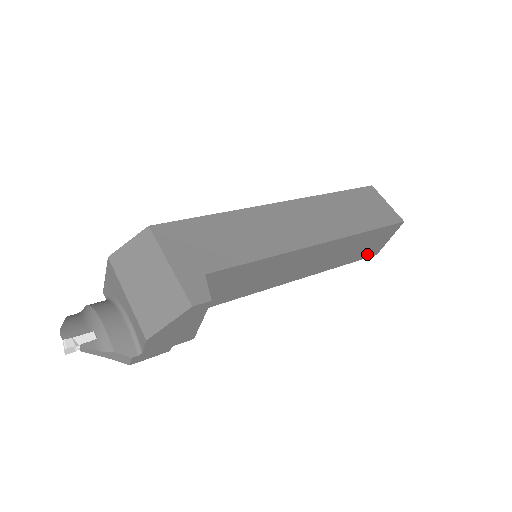
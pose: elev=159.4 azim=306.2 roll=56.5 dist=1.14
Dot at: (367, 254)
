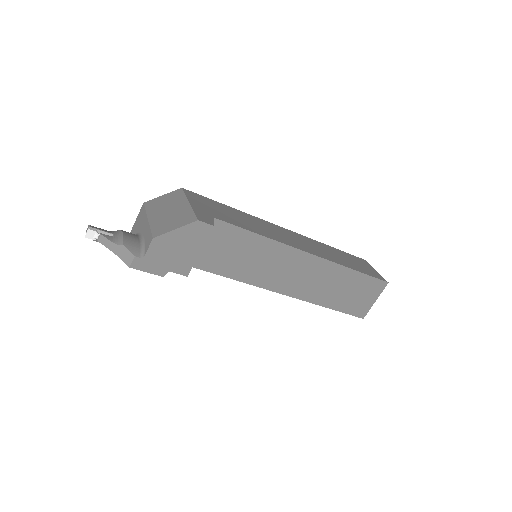
Dot at: (354, 309)
